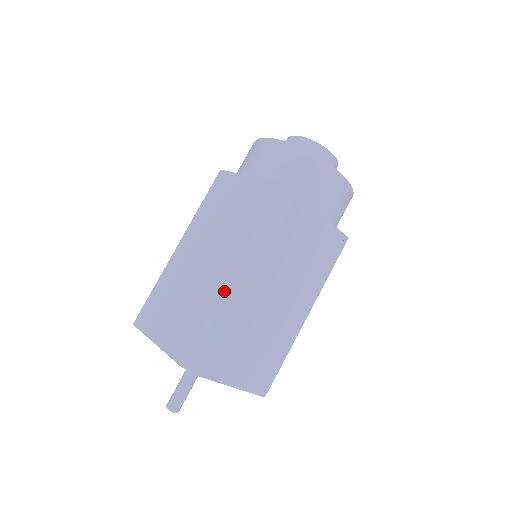
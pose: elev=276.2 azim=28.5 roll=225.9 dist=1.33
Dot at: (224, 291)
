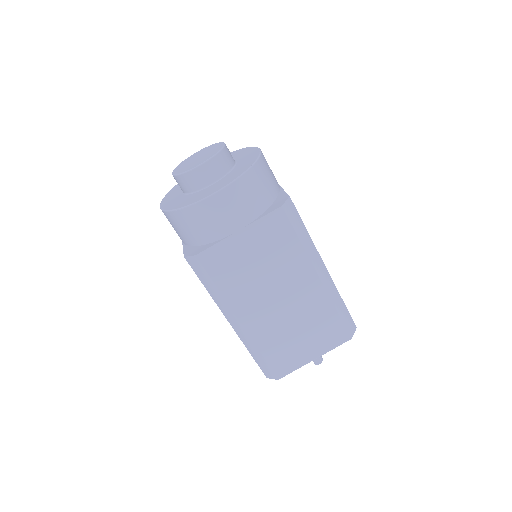
Dot at: (327, 290)
